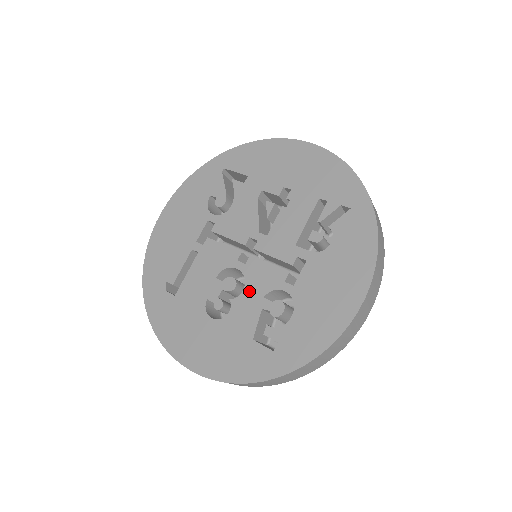
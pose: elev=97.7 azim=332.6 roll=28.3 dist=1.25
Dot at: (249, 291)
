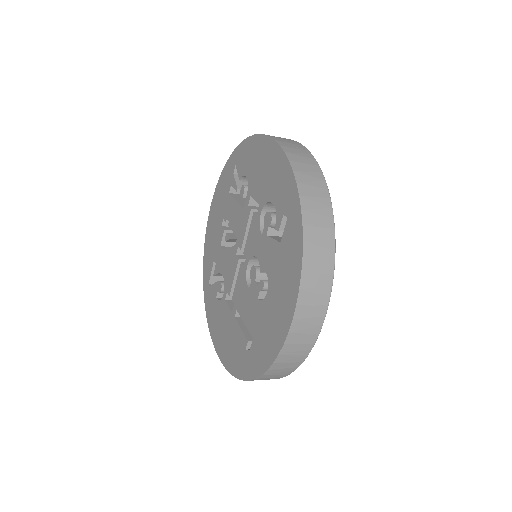
Dot at: (258, 251)
